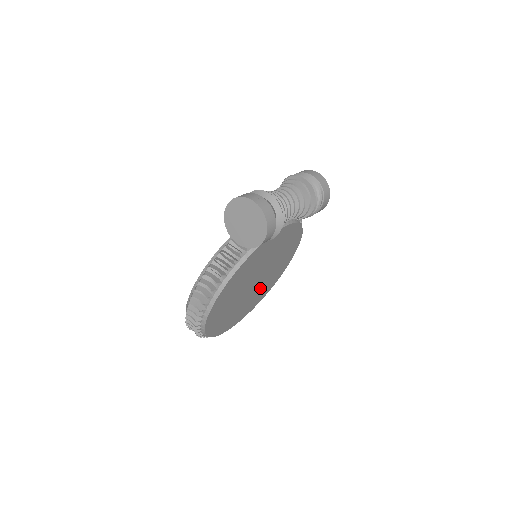
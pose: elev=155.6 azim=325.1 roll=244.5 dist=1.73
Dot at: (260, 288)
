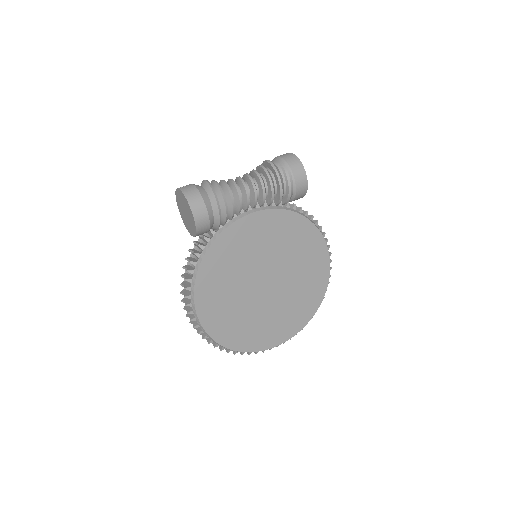
Dot at: (290, 295)
